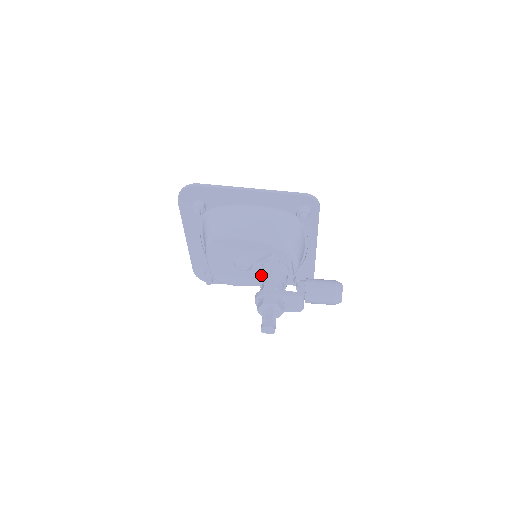
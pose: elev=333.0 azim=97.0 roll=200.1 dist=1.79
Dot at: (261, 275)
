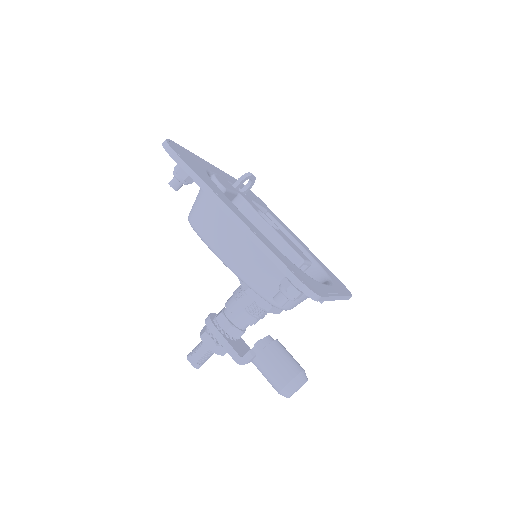
Dot at: (233, 294)
